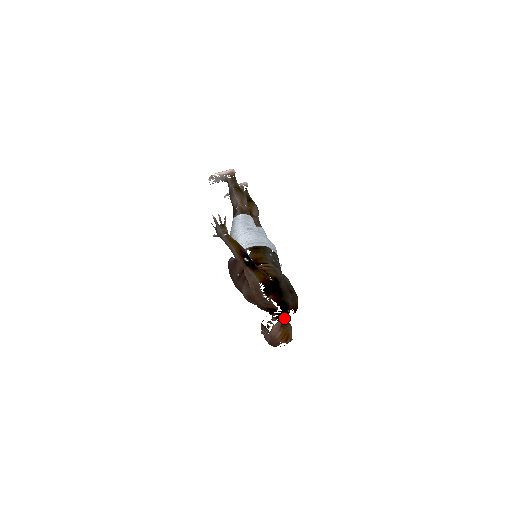
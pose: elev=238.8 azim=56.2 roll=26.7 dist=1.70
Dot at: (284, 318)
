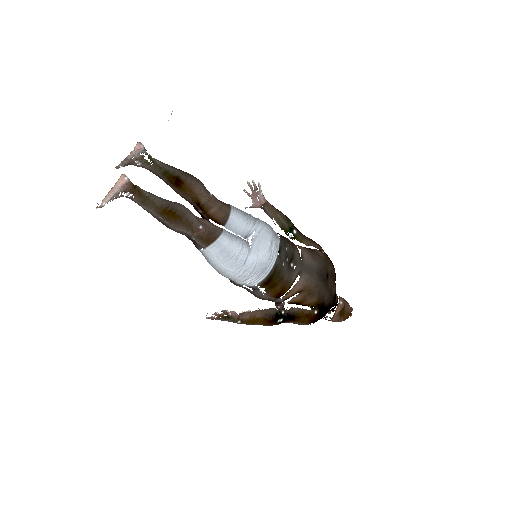
Dot at: (336, 304)
